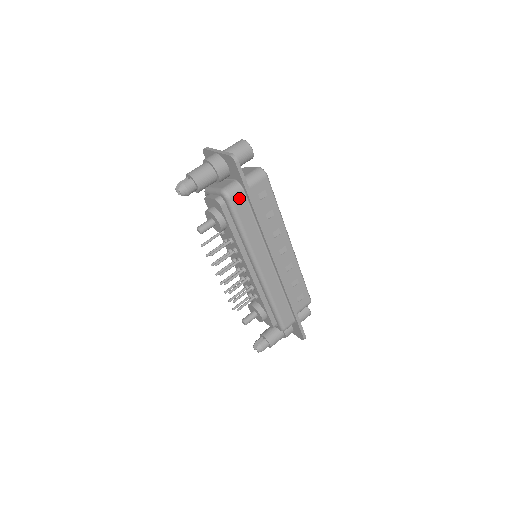
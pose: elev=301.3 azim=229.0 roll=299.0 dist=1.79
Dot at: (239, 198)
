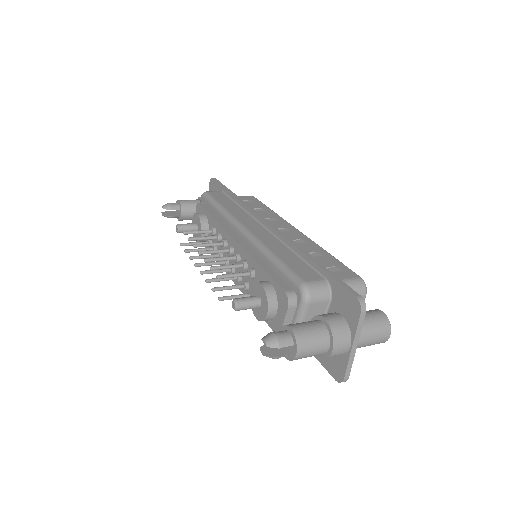
Dot at: (216, 193)
